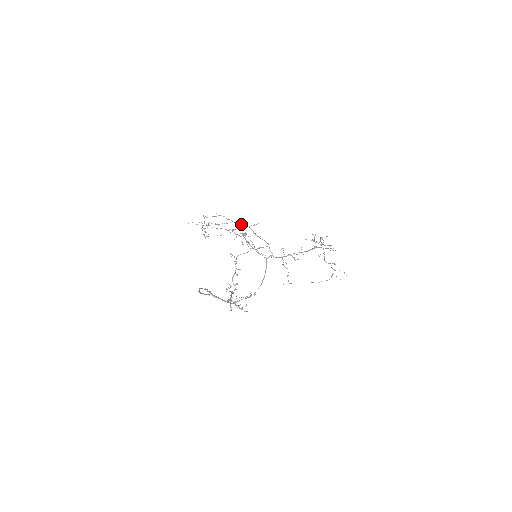
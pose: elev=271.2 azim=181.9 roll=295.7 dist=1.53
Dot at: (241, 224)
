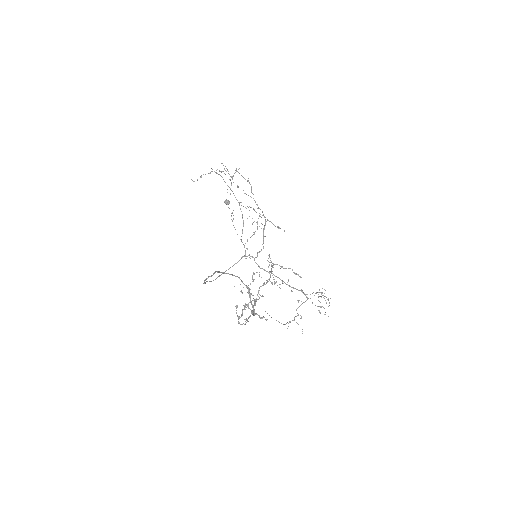
Dot at: occluded
